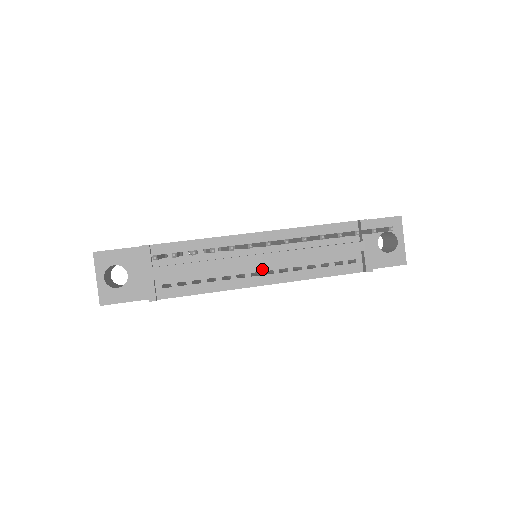
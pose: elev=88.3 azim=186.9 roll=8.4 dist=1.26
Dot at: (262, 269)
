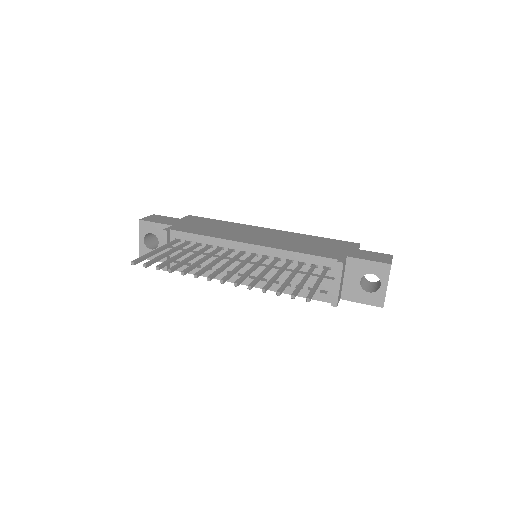
Dot at: occluded
